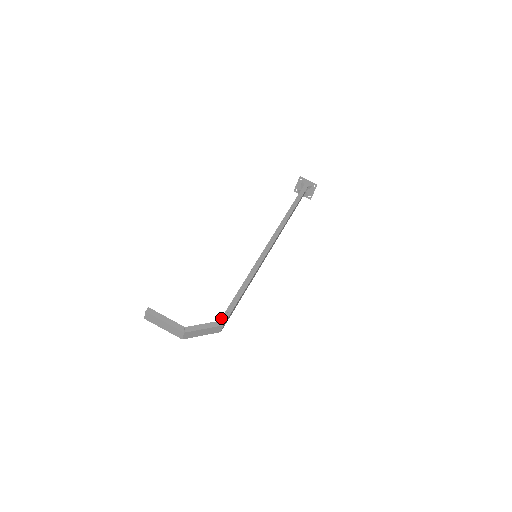
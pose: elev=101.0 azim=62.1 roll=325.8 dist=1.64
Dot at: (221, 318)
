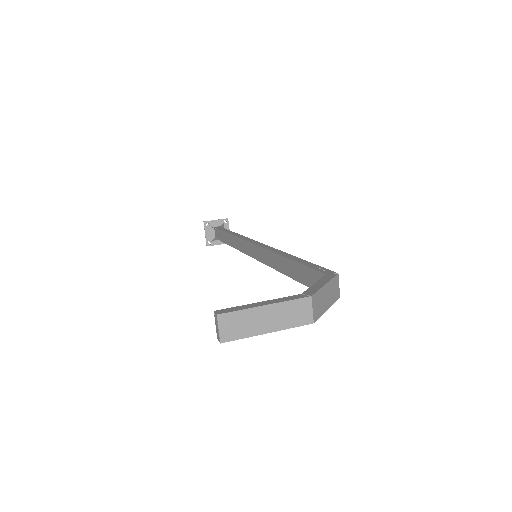
Dot at: (323, 273)
